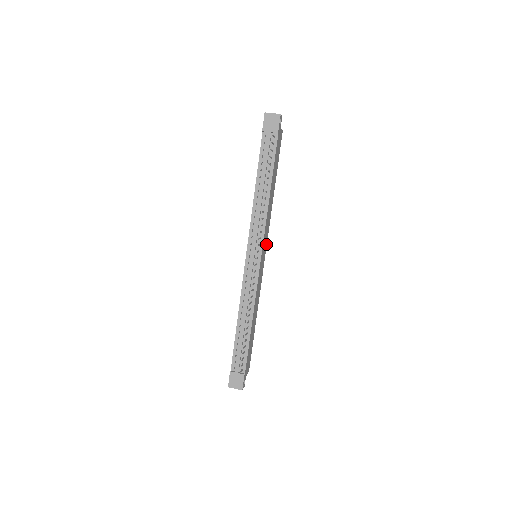
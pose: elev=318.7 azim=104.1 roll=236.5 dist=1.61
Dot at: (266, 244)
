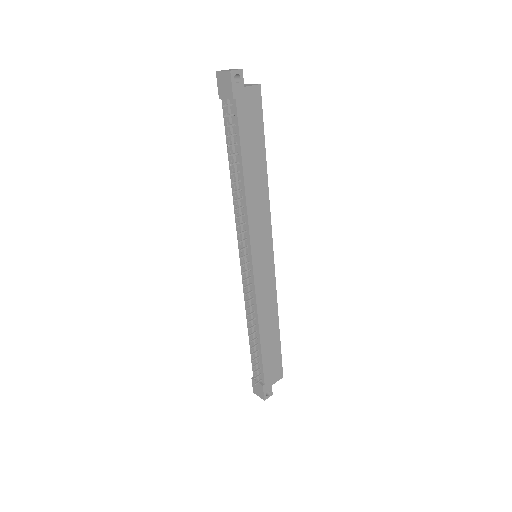
Dot at: (270, 240)
